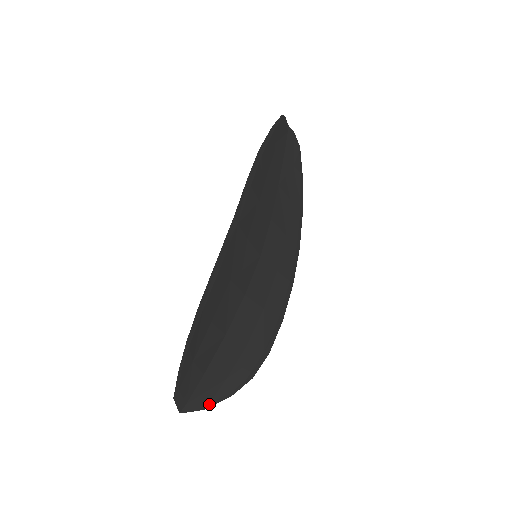
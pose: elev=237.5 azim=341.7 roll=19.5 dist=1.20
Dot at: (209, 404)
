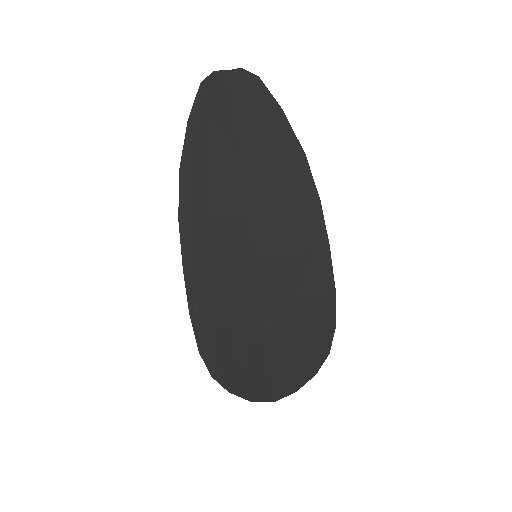
Dot at: (297, 387)
